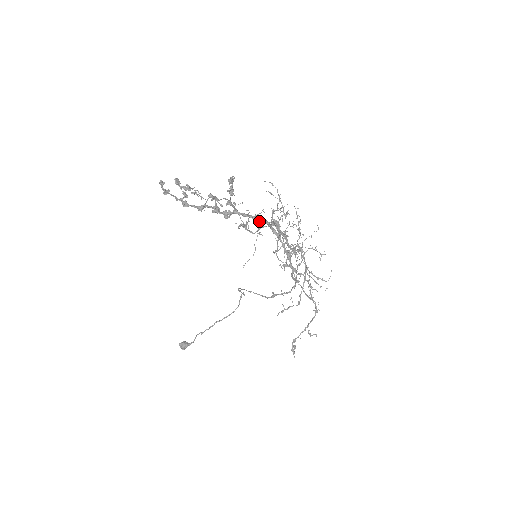
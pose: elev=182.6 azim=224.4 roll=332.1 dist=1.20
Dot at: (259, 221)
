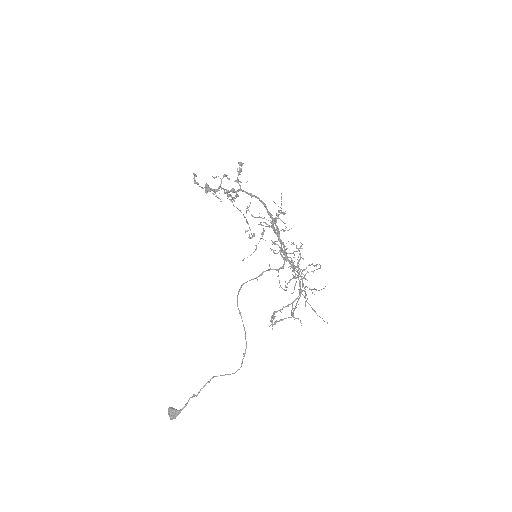
Dot at: occluded
